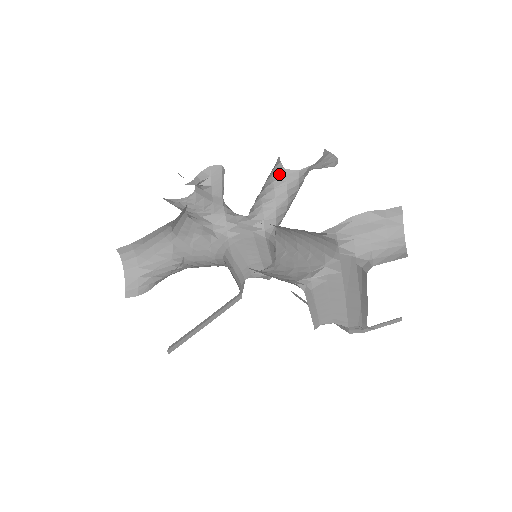
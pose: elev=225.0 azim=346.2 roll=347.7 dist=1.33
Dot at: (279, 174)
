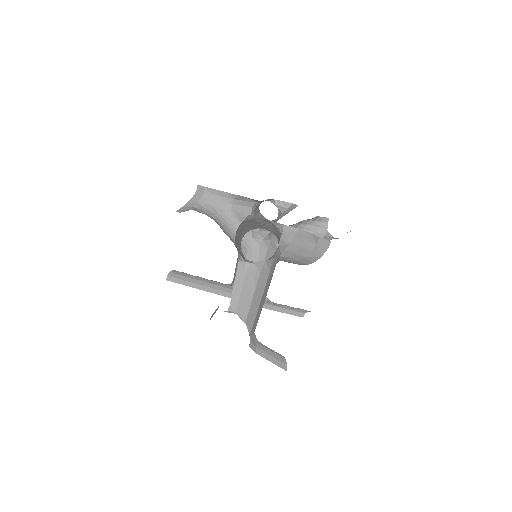
Dot at: (321, 230)
